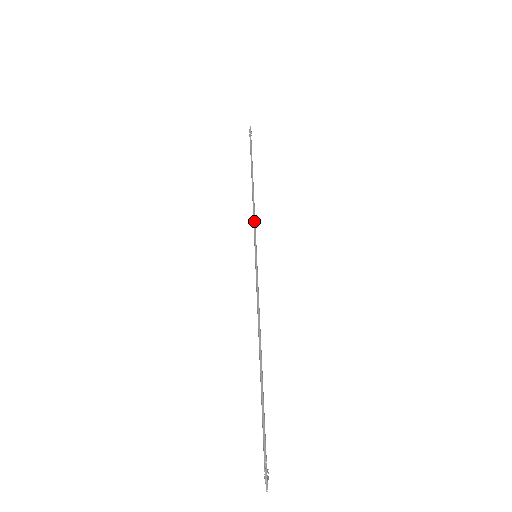
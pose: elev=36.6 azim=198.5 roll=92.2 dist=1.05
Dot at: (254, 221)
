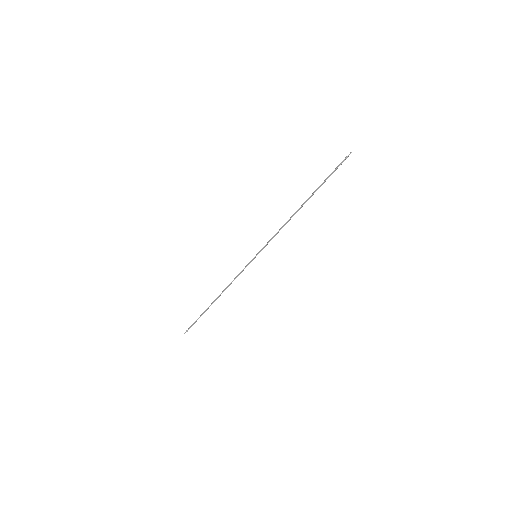
Dot at: (274, 236)
